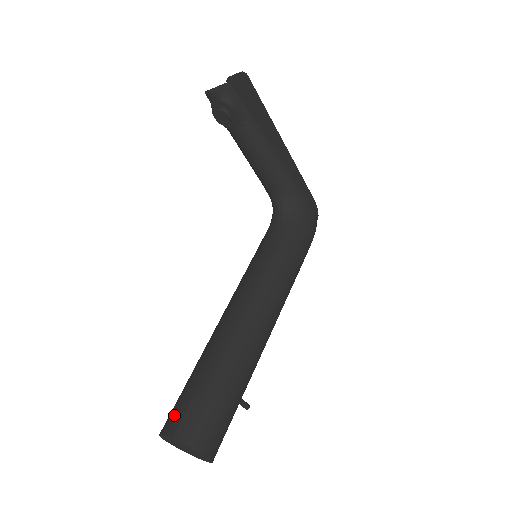
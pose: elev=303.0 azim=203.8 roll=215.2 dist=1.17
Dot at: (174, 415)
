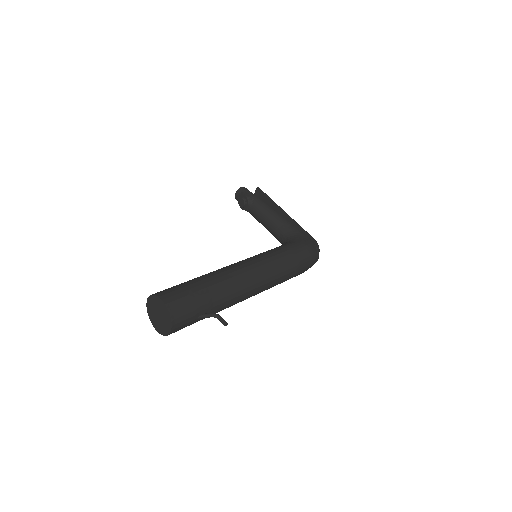
Dot at: occluded
